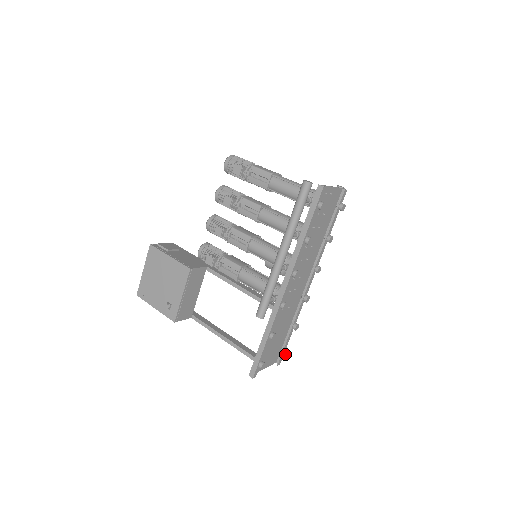
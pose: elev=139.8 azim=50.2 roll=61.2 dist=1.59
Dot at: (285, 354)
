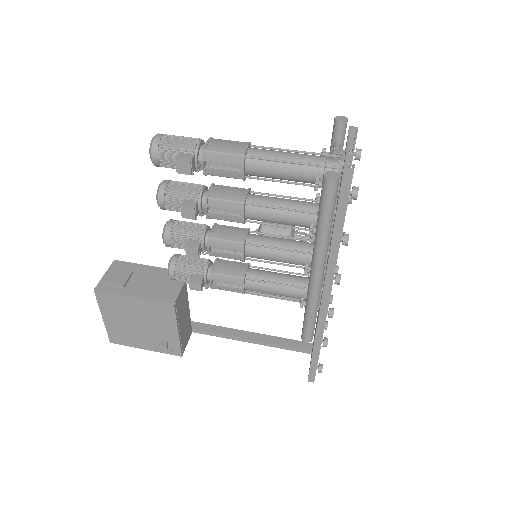
Dot at: occluded
